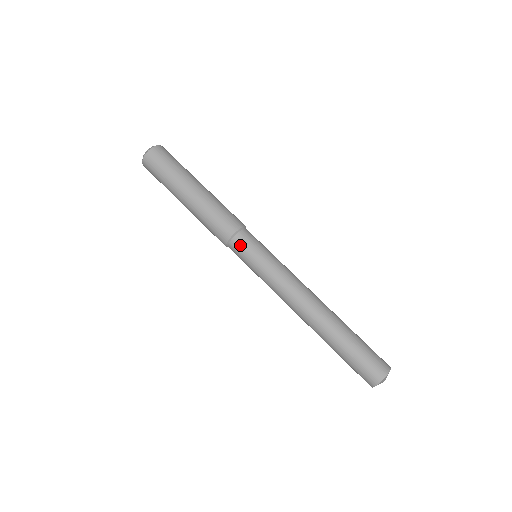
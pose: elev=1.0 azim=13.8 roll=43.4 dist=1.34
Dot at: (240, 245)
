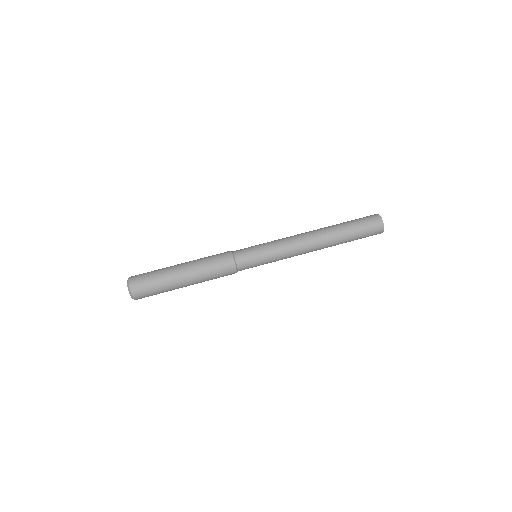
Dot at: (242, 252)
